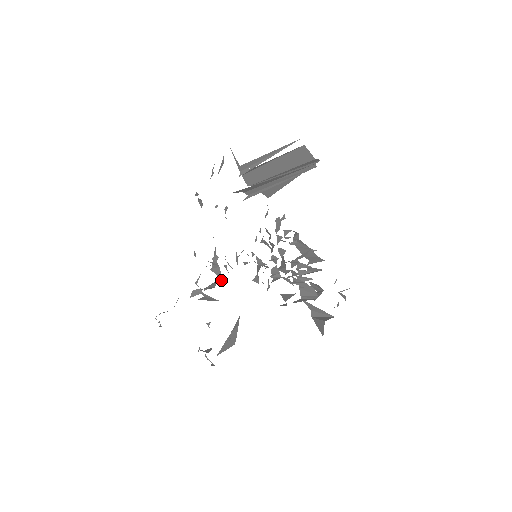
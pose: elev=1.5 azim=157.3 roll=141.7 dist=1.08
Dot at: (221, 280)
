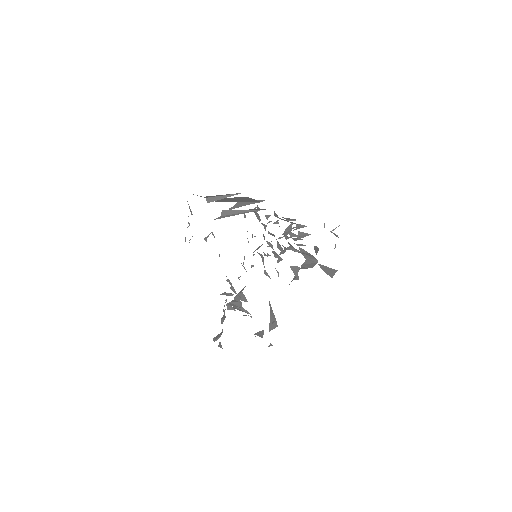
Dot at: (244, 301)
